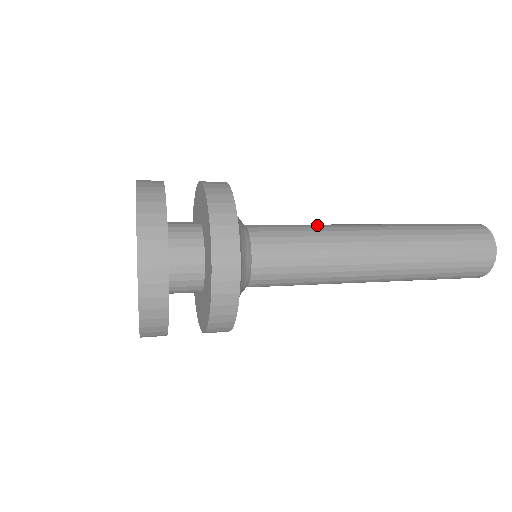
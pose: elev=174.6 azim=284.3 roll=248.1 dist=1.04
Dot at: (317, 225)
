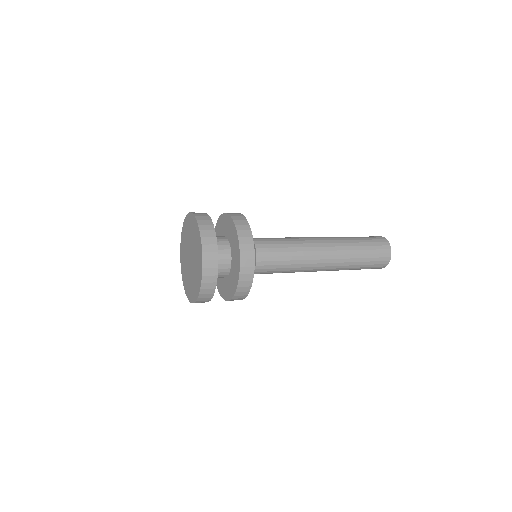
Dot at: occluded
